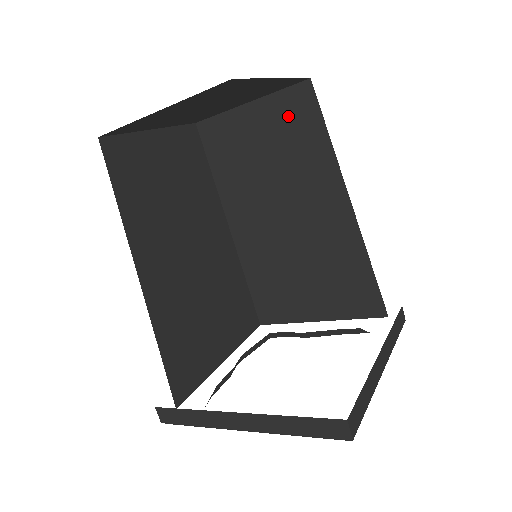
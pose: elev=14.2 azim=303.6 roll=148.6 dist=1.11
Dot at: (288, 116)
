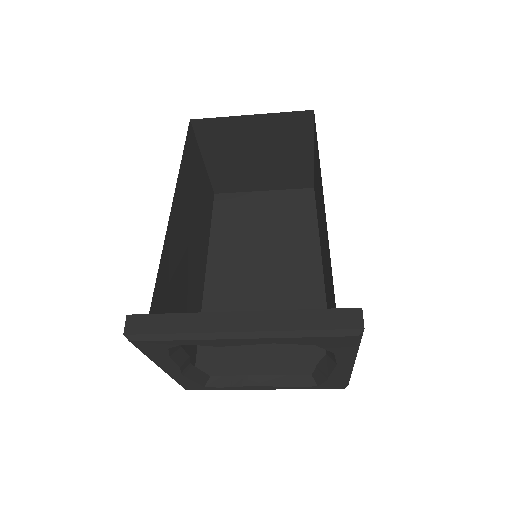
Dot at: (291, 205)
